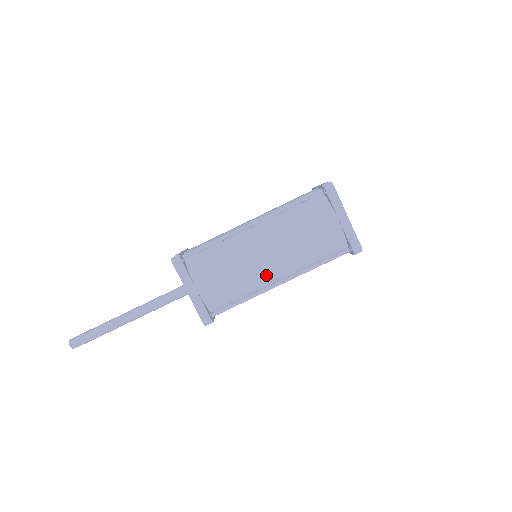
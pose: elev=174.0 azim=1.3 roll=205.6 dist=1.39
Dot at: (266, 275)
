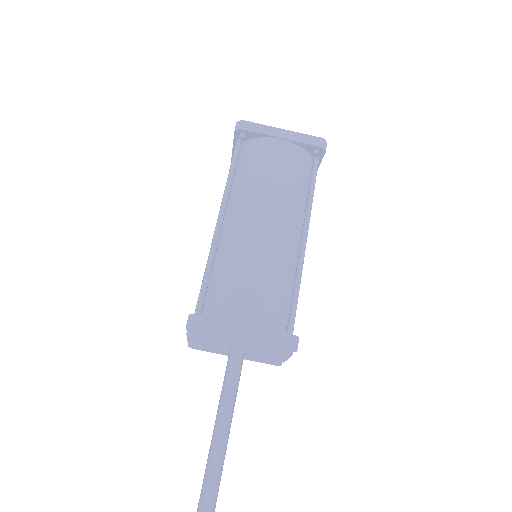
Dot at: (285, 243)
